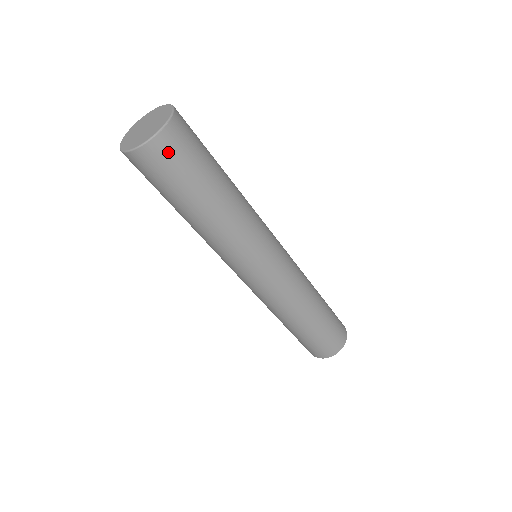
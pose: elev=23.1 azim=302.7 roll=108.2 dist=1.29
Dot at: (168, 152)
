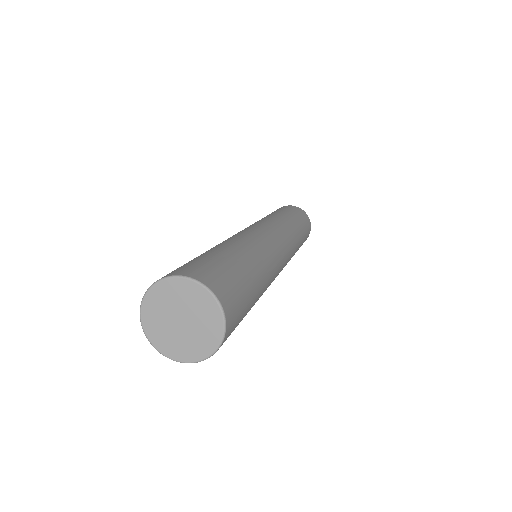
Dot at: occluded
